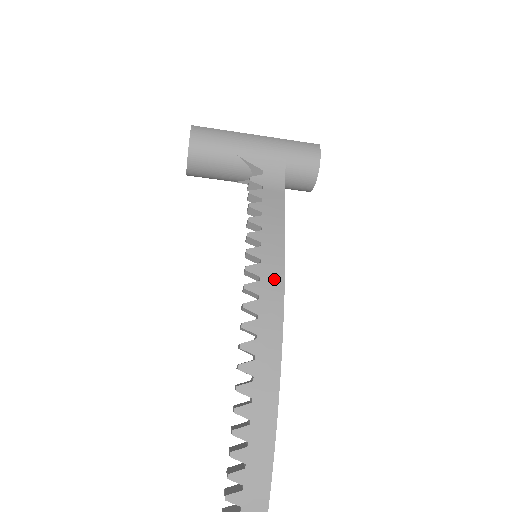
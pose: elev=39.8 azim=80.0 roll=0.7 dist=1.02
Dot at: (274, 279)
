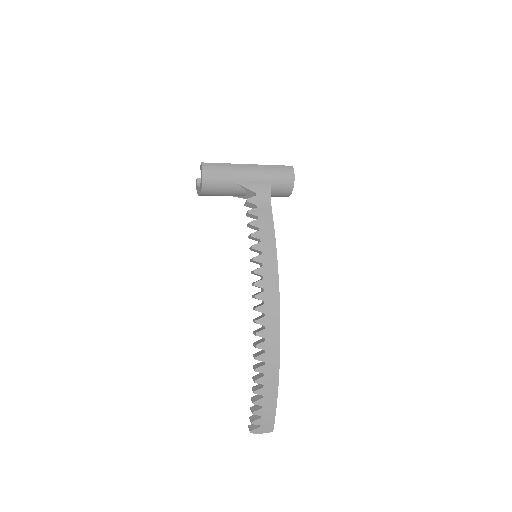
Dot at: (272, 276)
